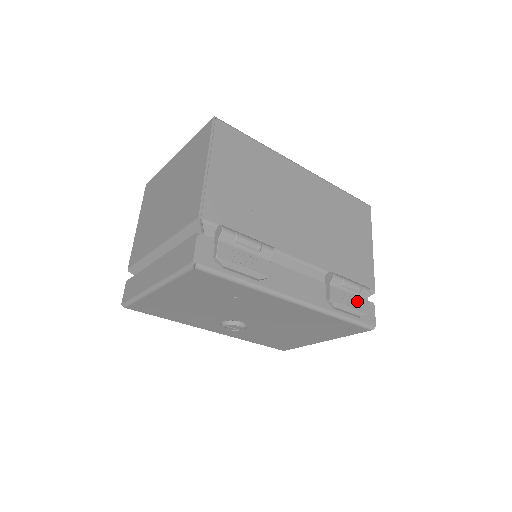
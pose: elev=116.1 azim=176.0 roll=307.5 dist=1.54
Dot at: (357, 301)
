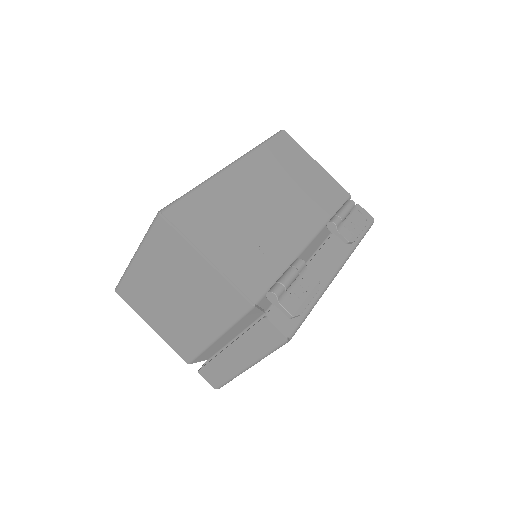
Dot at: (355, 219)
